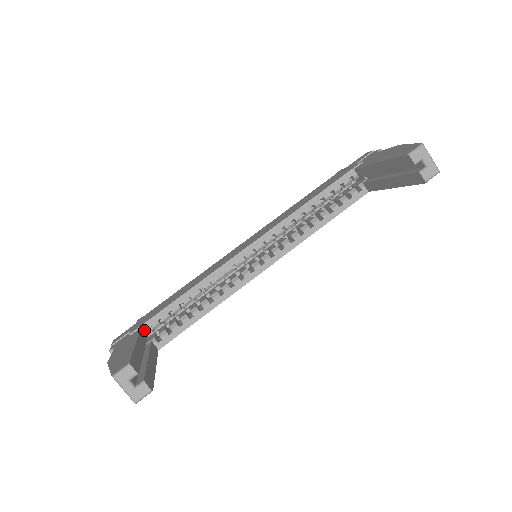
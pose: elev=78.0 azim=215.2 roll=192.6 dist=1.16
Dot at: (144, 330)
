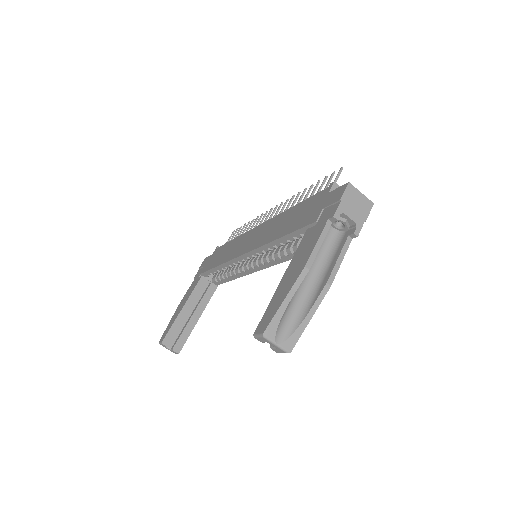
Dot at: (206, 275)
